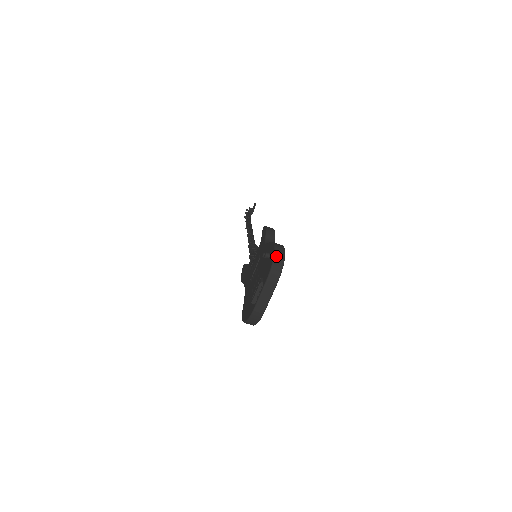
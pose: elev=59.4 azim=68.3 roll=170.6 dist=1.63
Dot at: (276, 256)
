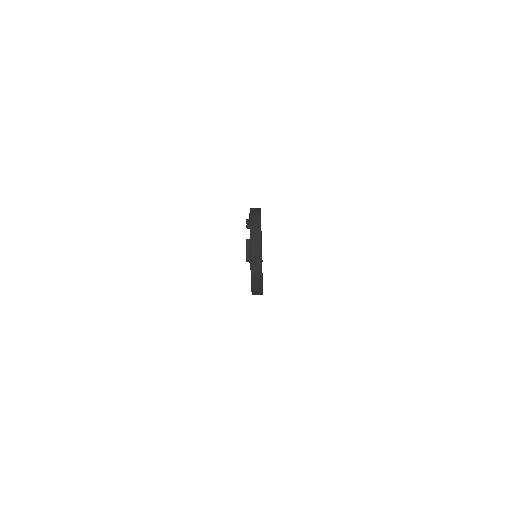
Dot at: (251, 211)
